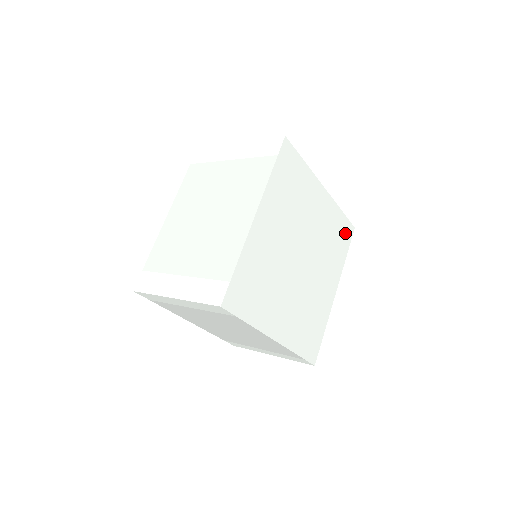
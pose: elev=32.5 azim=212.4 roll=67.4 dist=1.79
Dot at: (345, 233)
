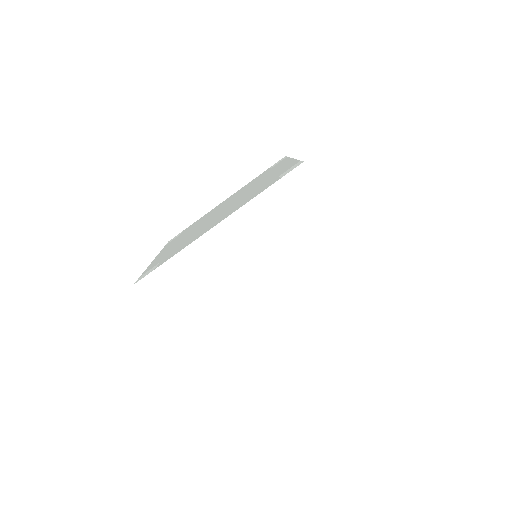
Dot at: occluded
